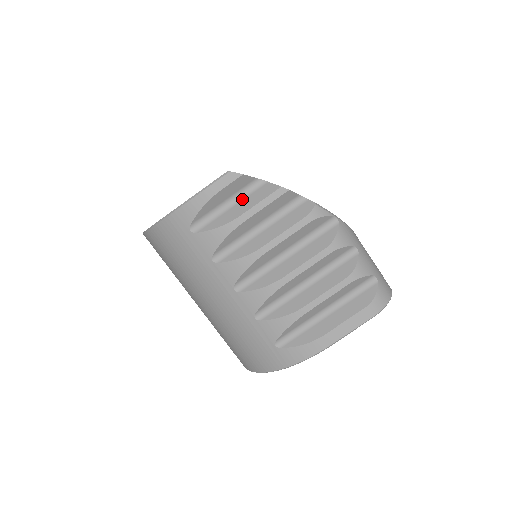
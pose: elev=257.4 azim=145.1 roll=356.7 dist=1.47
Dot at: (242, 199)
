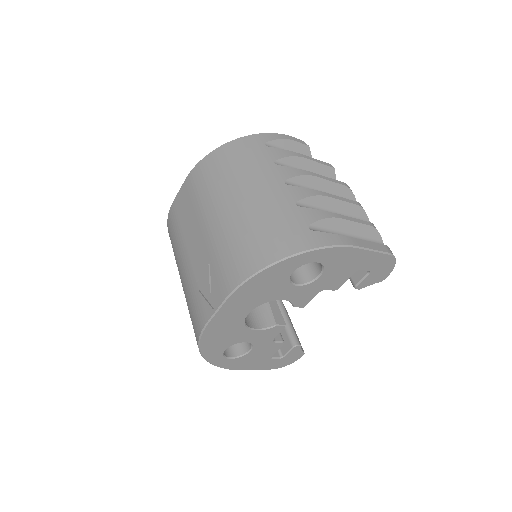
Dot at: occluded
